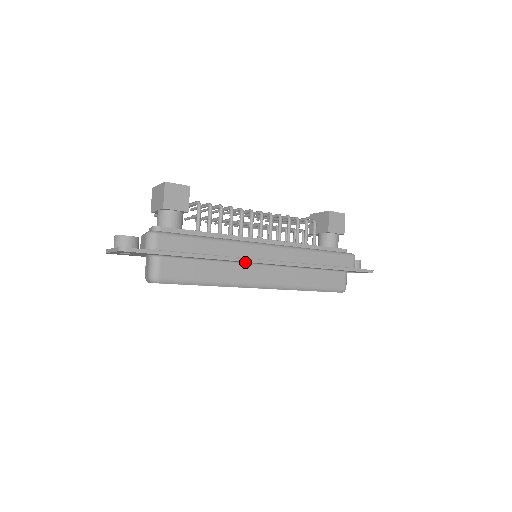
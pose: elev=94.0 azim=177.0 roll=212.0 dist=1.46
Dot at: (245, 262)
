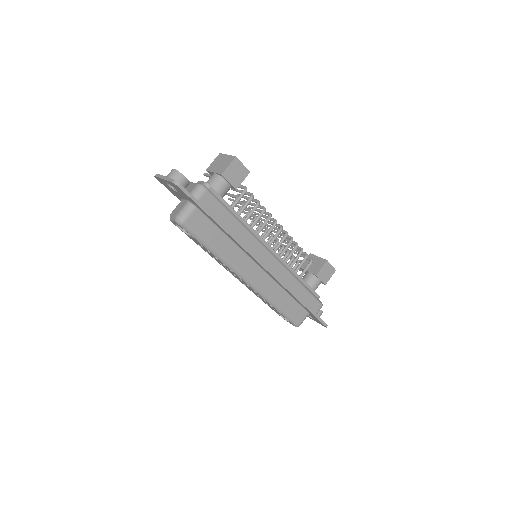
Dot at: (249, 255)
